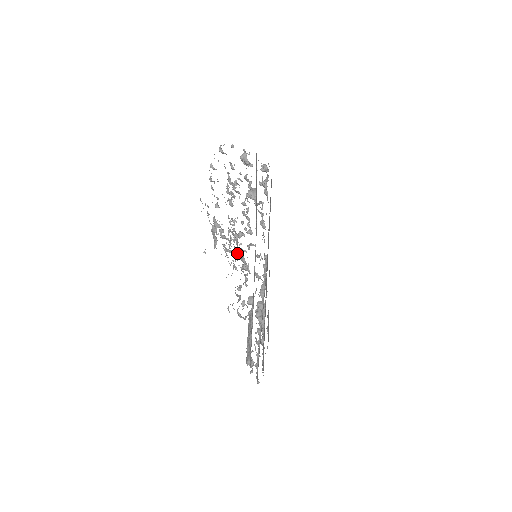
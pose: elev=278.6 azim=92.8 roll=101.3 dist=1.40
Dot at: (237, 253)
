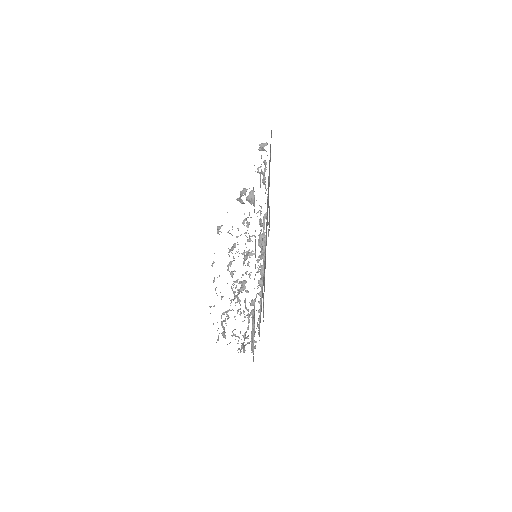
Dot at: (241, 312)
